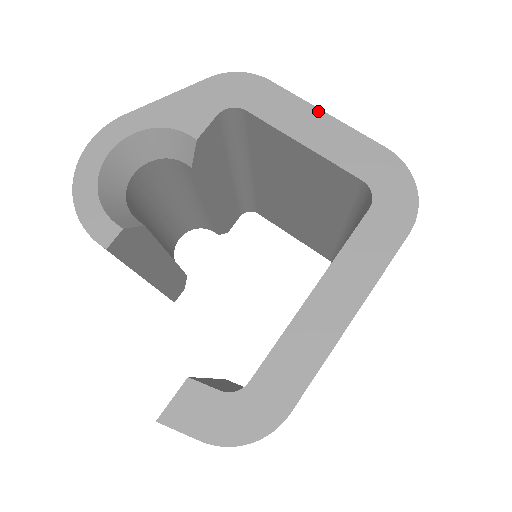
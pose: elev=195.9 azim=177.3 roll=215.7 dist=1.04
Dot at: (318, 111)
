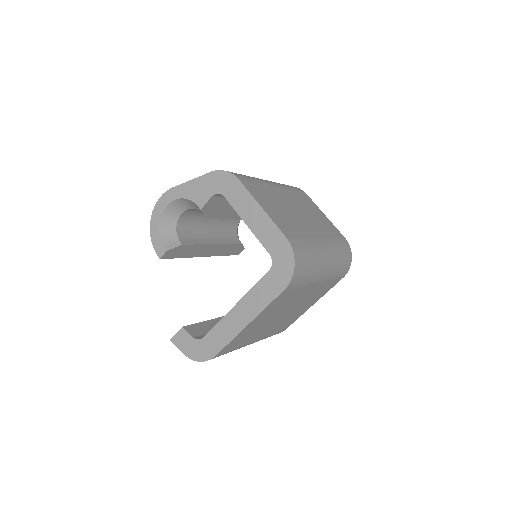
Dot at: (258, 205)
